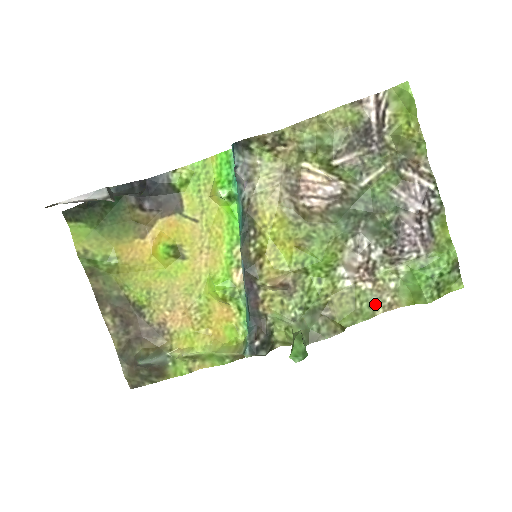
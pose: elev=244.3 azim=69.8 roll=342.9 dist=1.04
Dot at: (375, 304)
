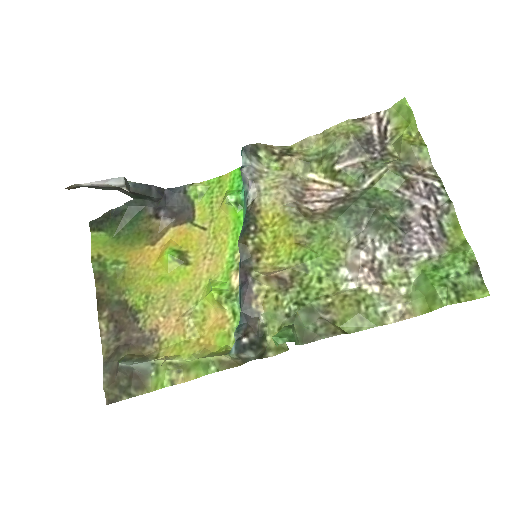
Dot at: (384, 311)
